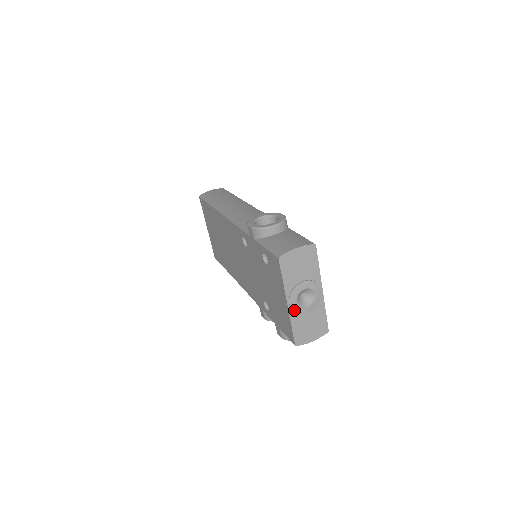
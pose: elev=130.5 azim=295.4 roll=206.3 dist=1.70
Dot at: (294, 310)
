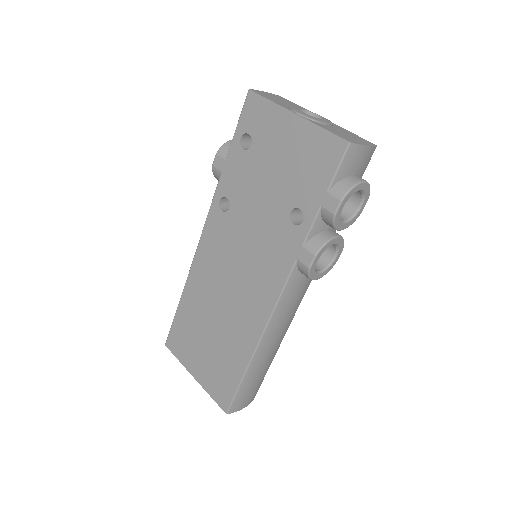
Dot at: (309, 118)
